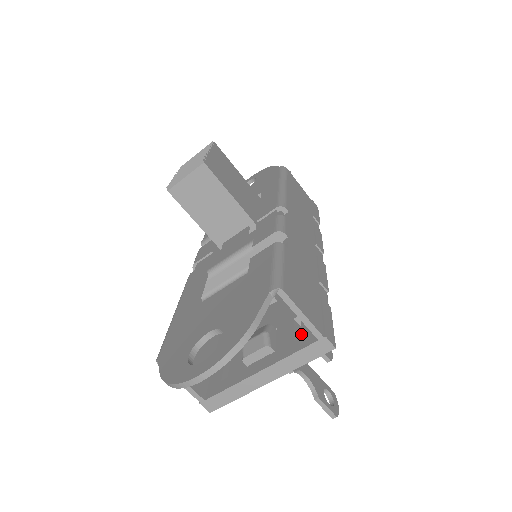
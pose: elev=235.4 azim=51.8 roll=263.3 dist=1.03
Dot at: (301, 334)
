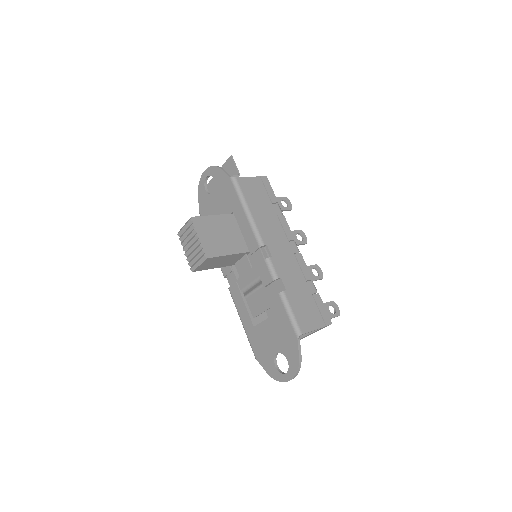
Dot at: occluded
